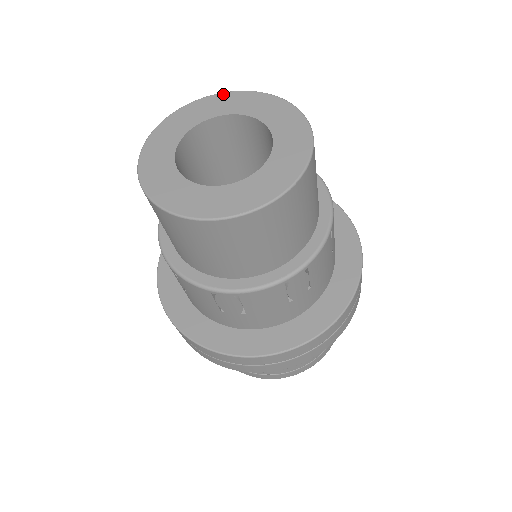
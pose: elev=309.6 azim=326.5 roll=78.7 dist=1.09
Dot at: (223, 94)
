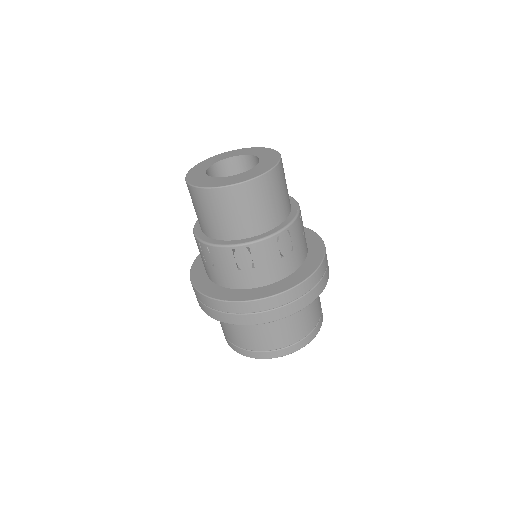
Dot at: (259, 148)
